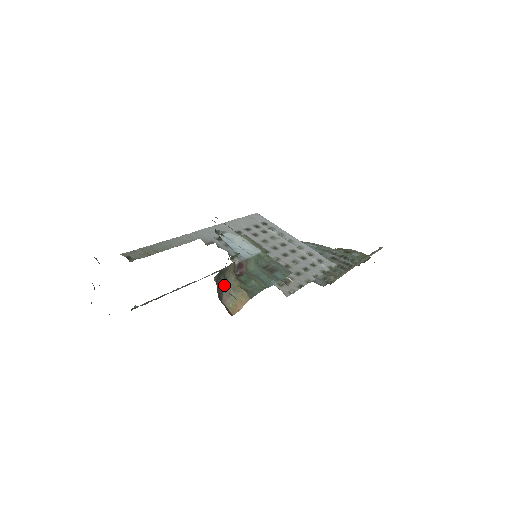
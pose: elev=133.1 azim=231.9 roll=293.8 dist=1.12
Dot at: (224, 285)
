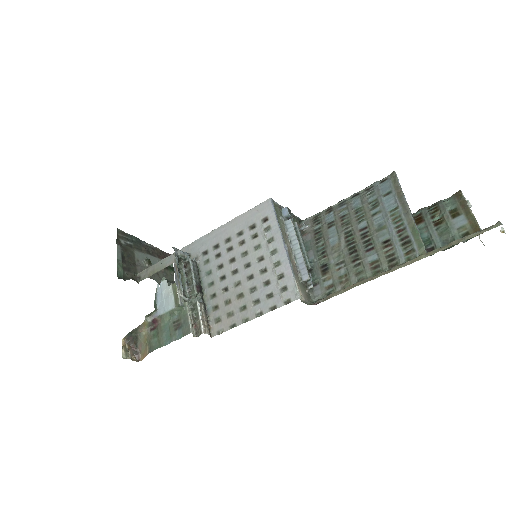
Dot at: (137, 339)
